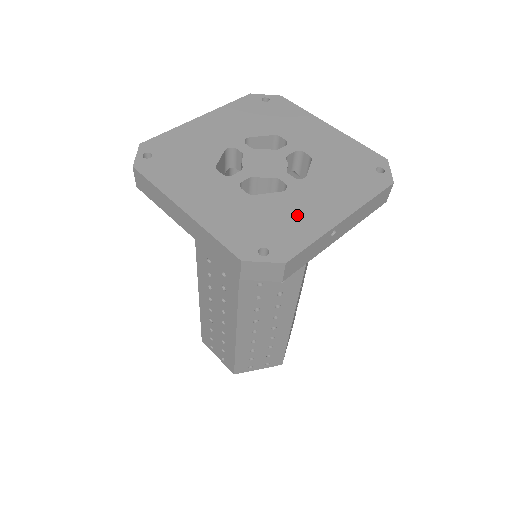
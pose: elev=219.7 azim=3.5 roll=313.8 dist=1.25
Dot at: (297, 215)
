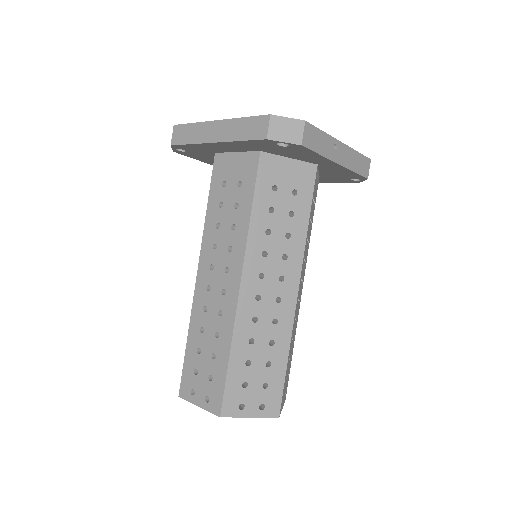
Dot at: occluded
